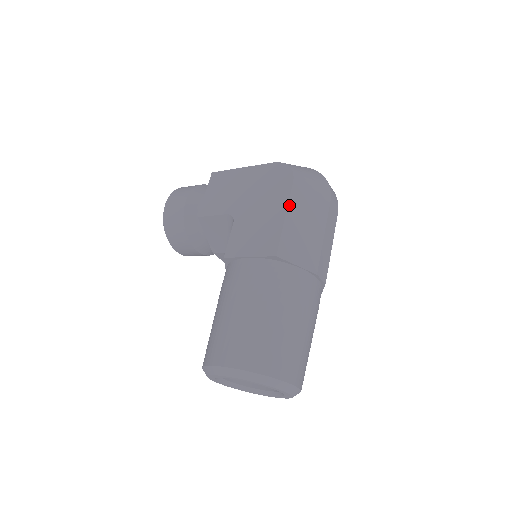
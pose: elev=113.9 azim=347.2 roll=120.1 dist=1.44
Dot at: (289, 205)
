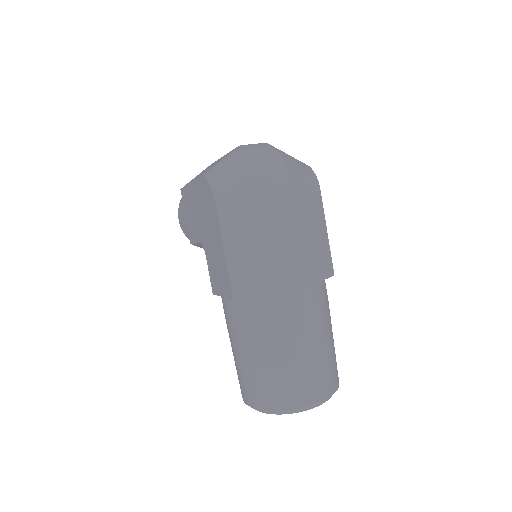
Dot at: (223, 236)
